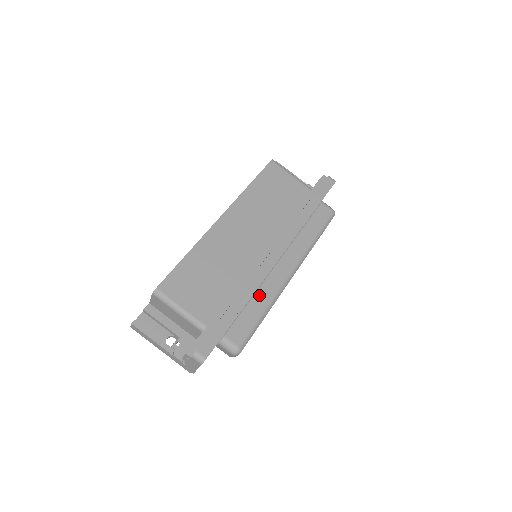
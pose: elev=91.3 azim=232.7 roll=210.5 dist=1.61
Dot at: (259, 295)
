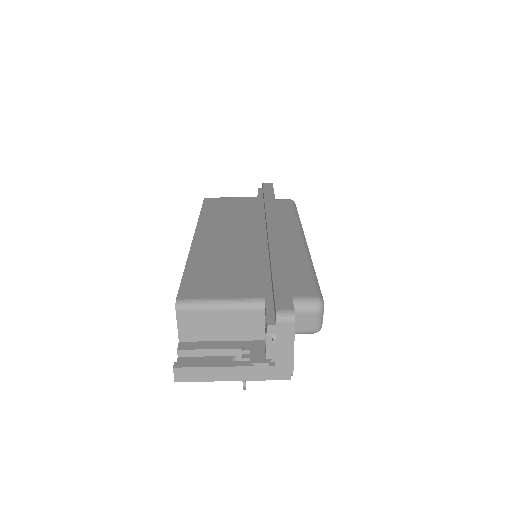
Dot at: (290, 260)
